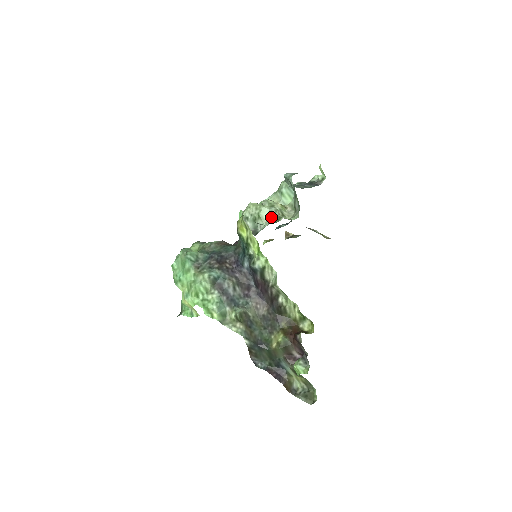
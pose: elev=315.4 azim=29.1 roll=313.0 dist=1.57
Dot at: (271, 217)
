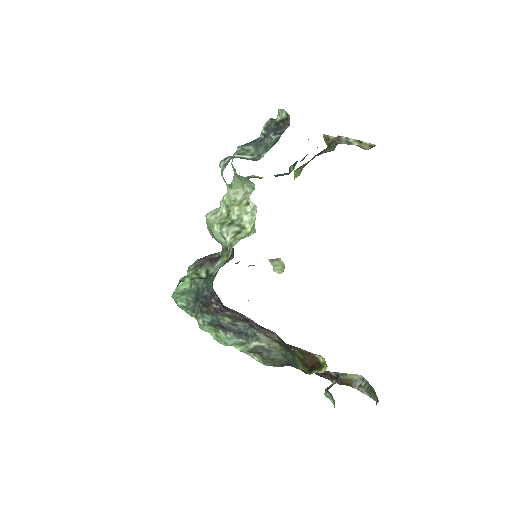
Dot at: (226, 241)
